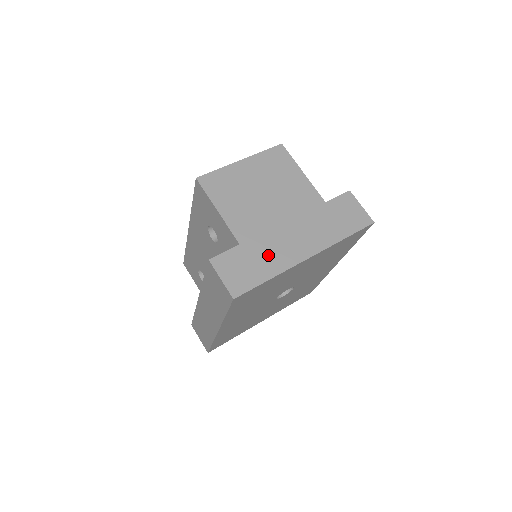
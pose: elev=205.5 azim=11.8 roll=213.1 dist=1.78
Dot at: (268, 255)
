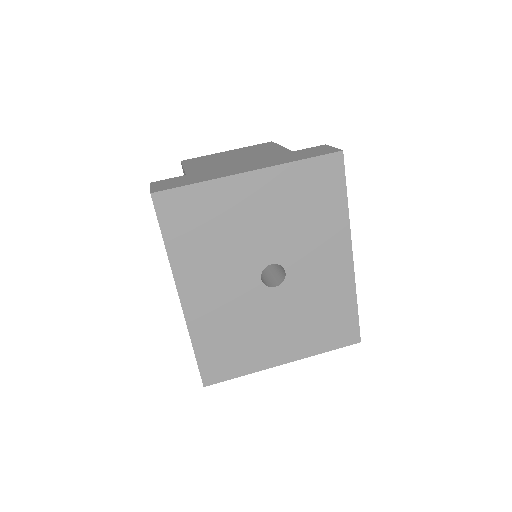
Dot at: (208, 175)
